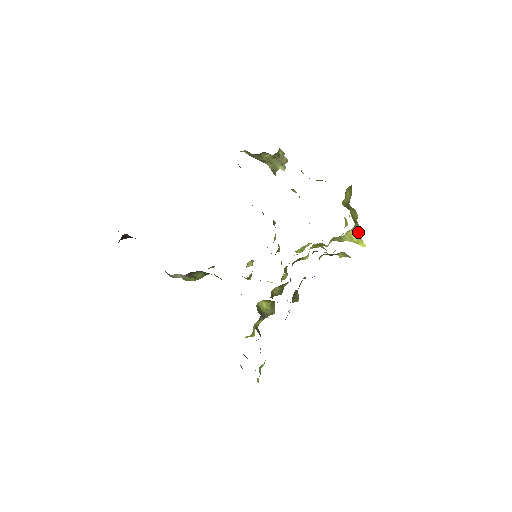
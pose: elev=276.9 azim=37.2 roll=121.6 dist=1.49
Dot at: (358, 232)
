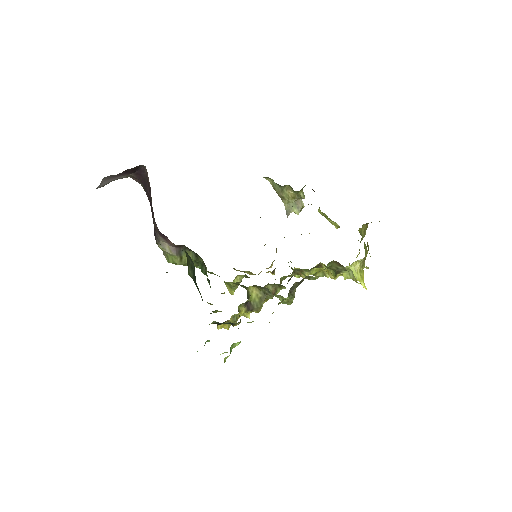
Dot at: (363, 272)
